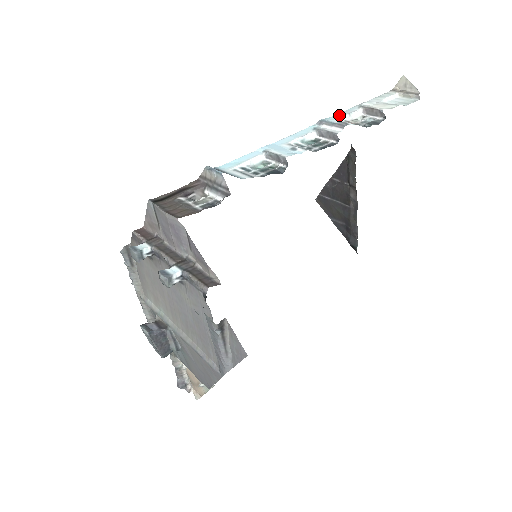
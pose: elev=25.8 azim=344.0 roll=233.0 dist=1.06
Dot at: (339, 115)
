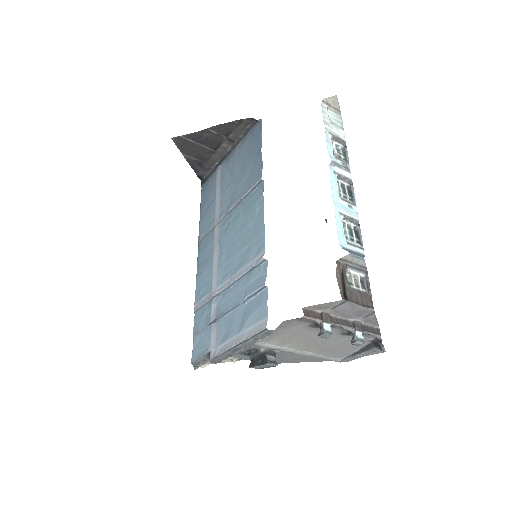
Dot at: (330, 149)
